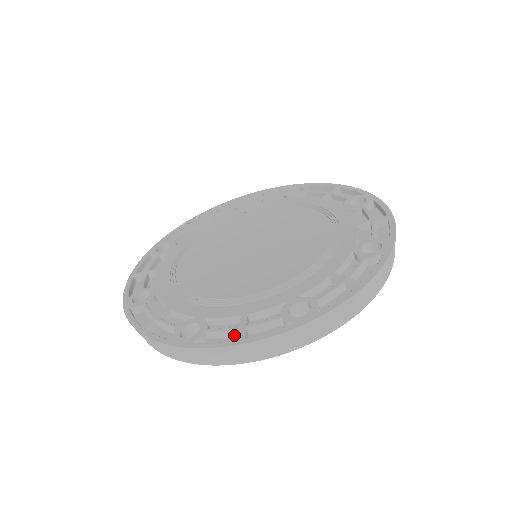
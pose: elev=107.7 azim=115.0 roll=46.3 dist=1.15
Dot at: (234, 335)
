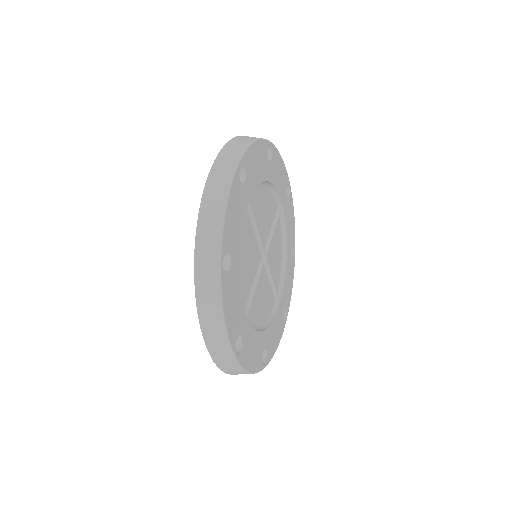
Dot at: occluded
